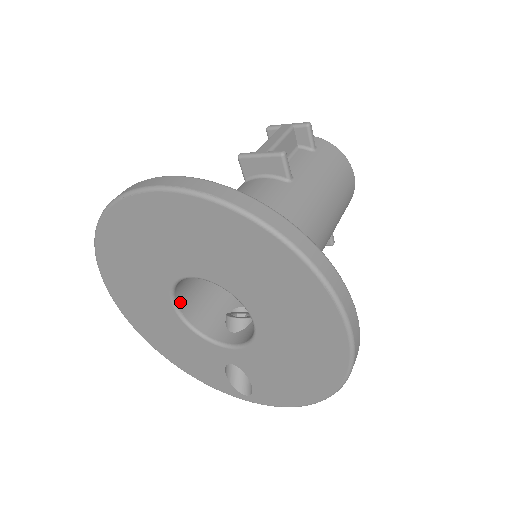
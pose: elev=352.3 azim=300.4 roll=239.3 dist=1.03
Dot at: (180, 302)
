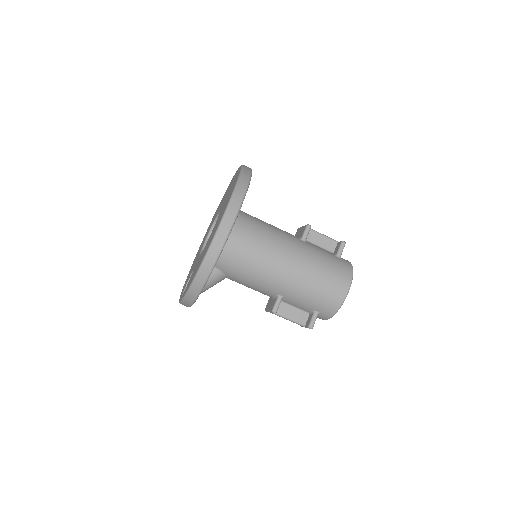
Dot at: occluded
